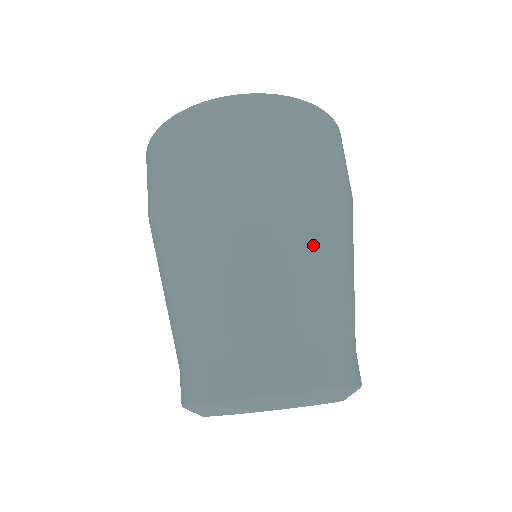
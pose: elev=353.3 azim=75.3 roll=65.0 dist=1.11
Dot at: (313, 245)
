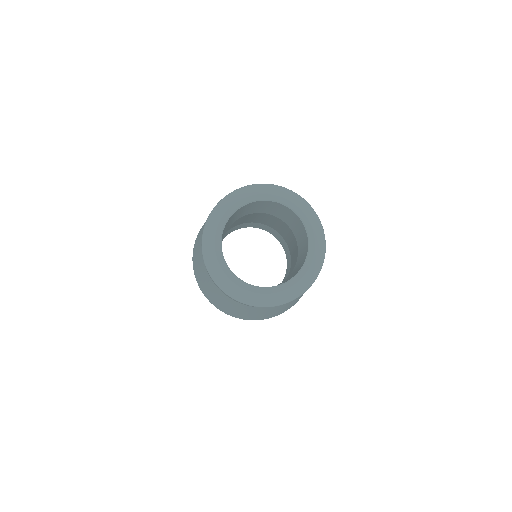
Dot at: occluded
